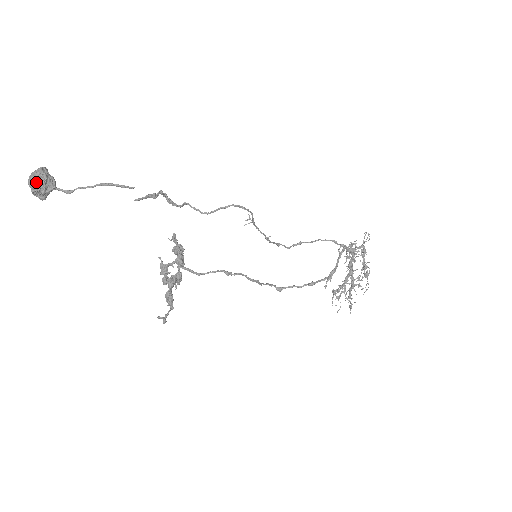
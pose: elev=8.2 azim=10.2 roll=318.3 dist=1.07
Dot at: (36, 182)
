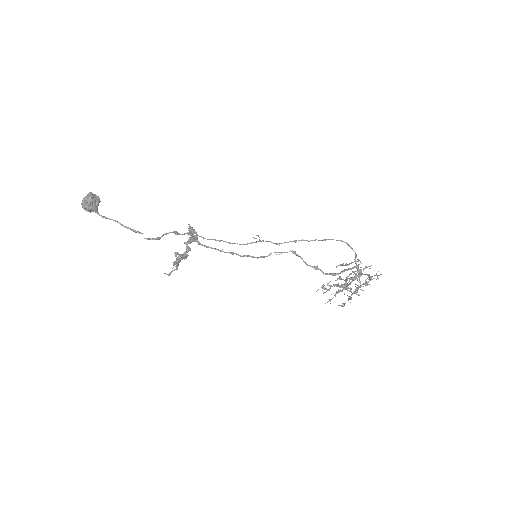
Dot at: (84, 209)
